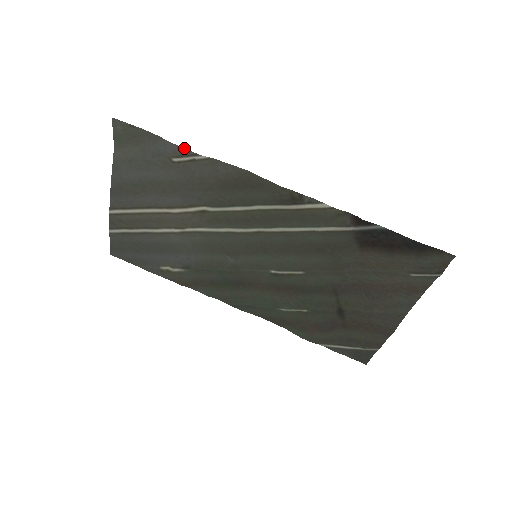
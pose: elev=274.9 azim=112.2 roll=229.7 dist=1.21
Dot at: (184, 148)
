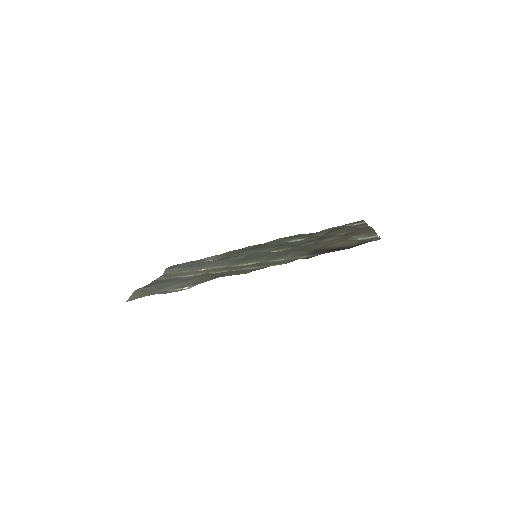
Dot at: (177, 291)
